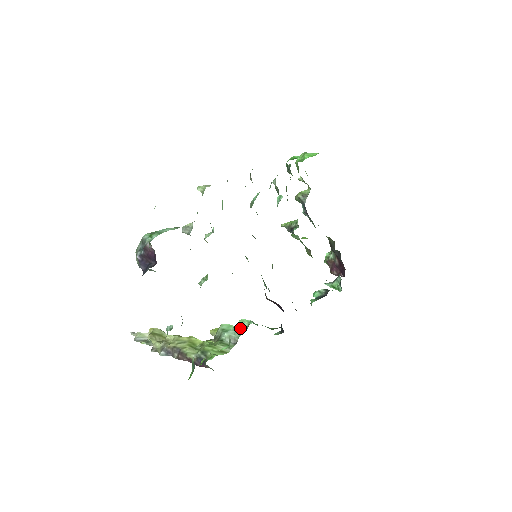
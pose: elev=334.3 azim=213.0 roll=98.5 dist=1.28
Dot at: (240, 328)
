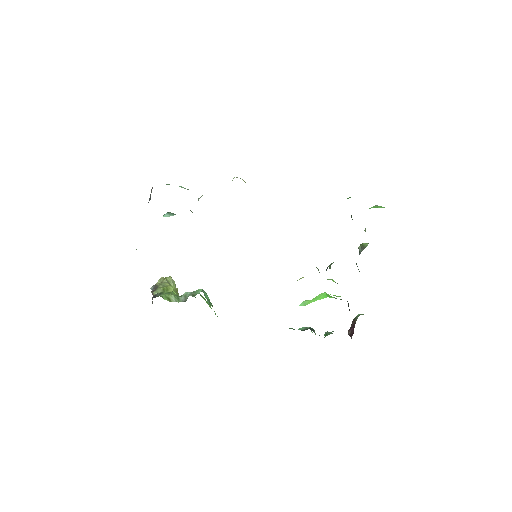
Dot at: (195, 293)
